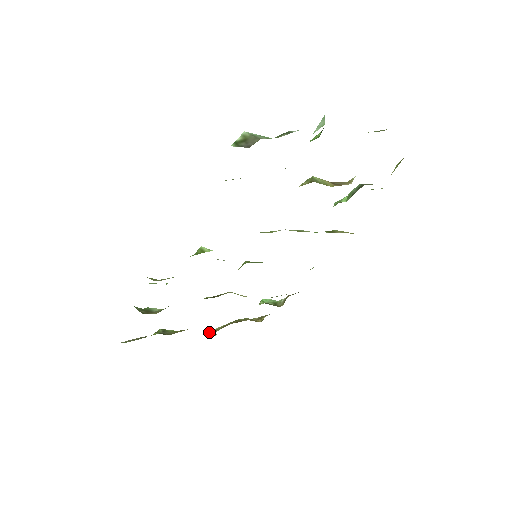
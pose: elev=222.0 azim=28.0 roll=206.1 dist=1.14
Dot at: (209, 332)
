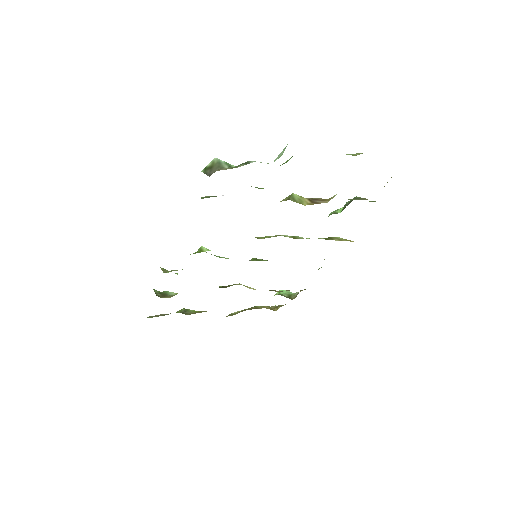
Dot at: (228, 315)
